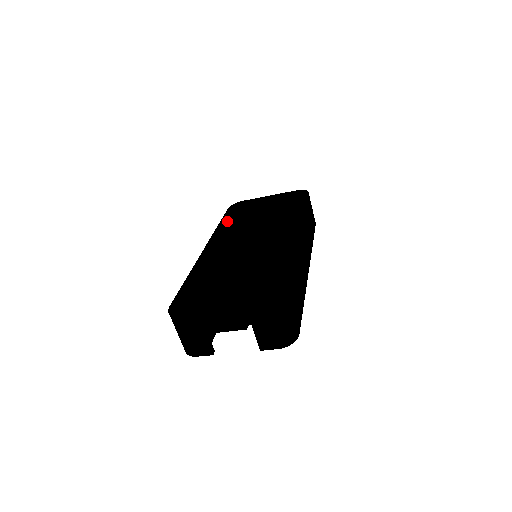
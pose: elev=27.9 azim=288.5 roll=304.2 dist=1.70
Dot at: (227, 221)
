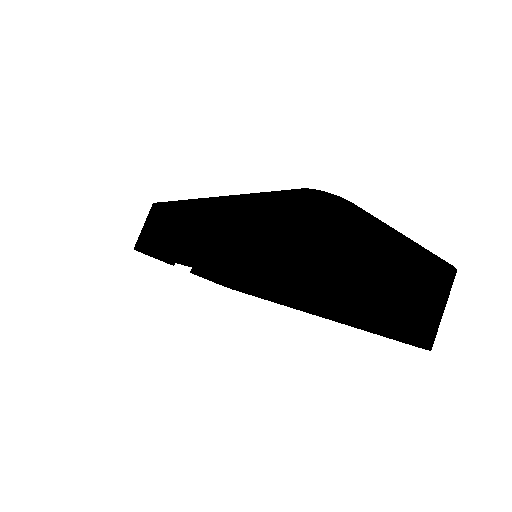
Dot at: occluded
